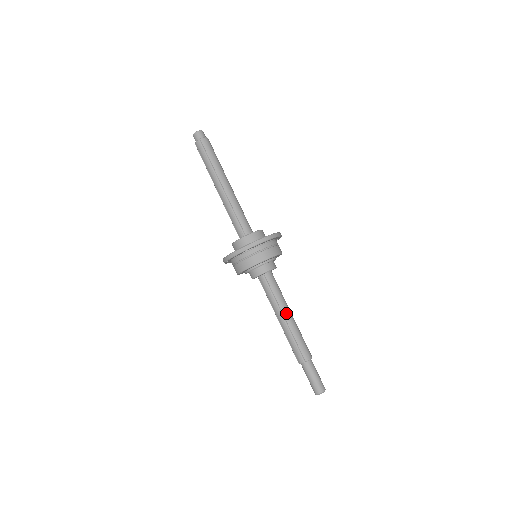
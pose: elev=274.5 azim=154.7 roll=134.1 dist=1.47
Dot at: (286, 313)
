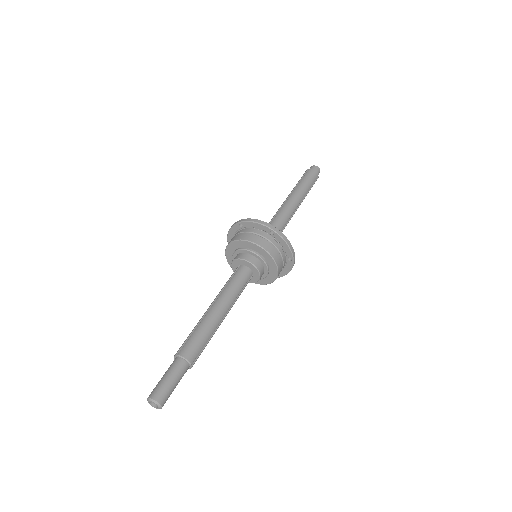
Dot at: (218, 304)
